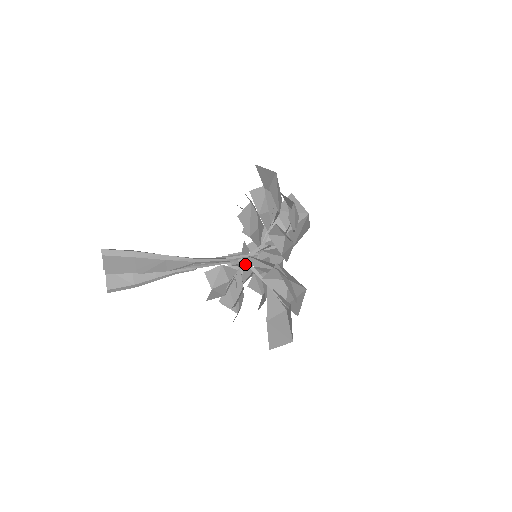
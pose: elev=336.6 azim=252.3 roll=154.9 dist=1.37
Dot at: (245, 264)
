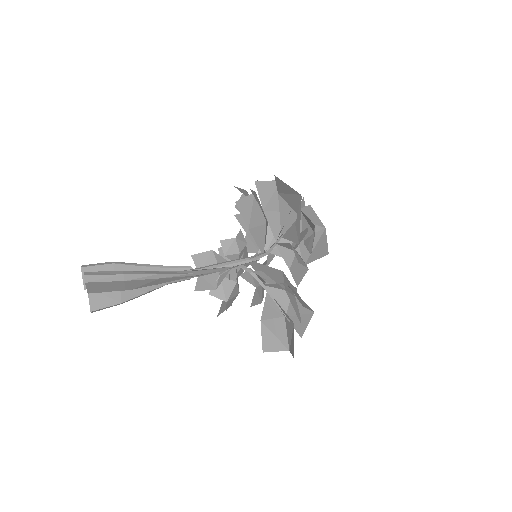
Dot at: (245, 269)
